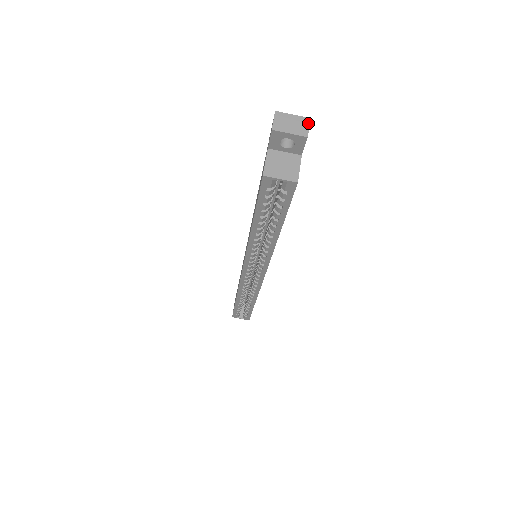
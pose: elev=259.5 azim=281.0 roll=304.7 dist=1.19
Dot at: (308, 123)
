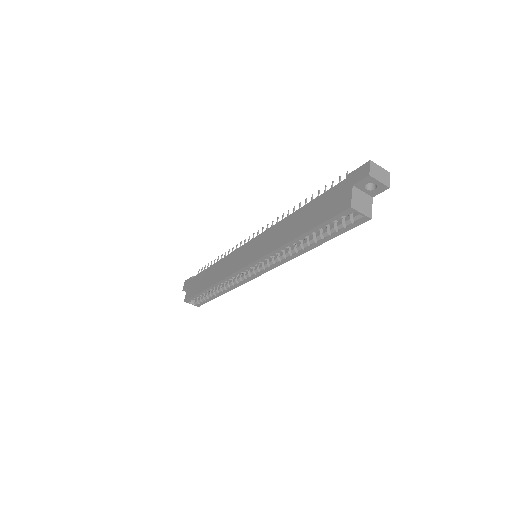
Dot at: (389, 177)
